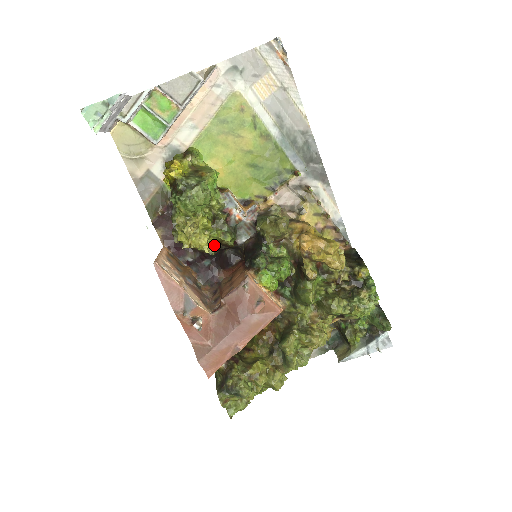
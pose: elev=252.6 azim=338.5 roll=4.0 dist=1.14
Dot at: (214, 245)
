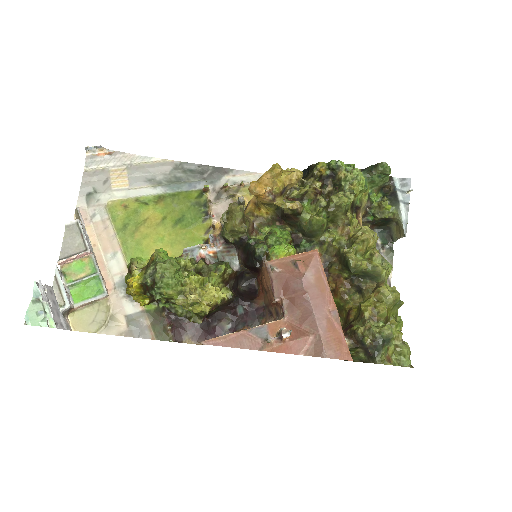
Dot at: (225, 290)
